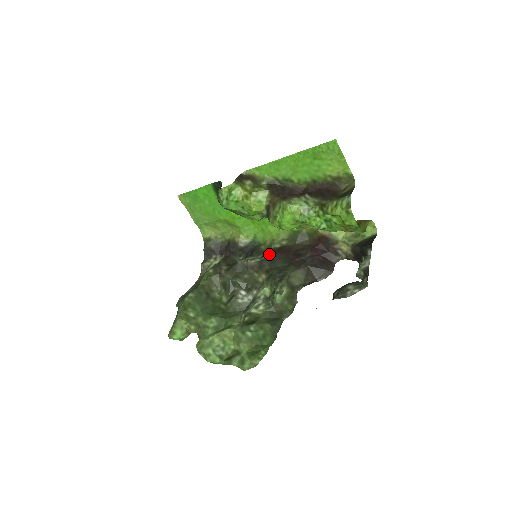
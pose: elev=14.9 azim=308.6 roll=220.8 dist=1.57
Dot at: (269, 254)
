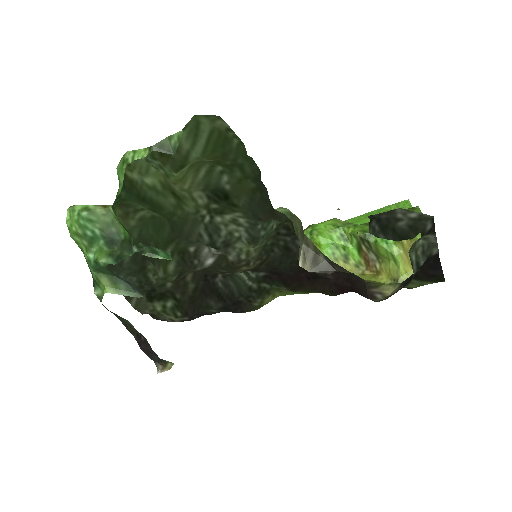
Dot at: (271, 275)
